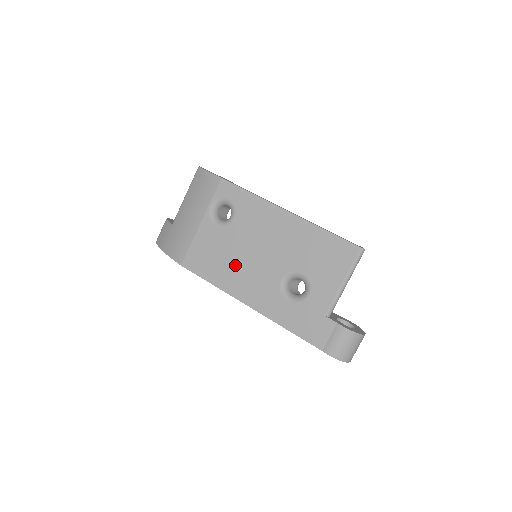
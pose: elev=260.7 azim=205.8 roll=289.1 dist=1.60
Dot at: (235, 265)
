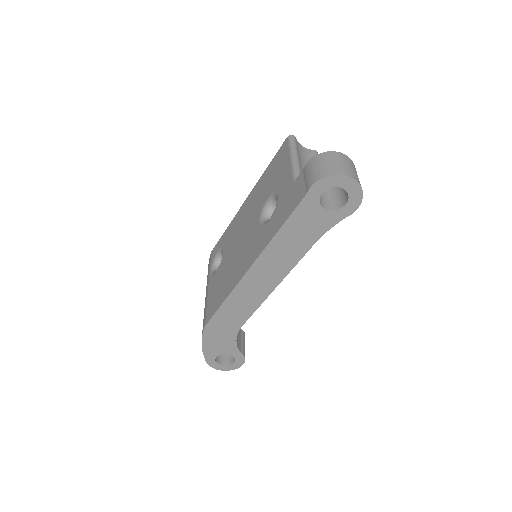
Dot at: (232, 267)
